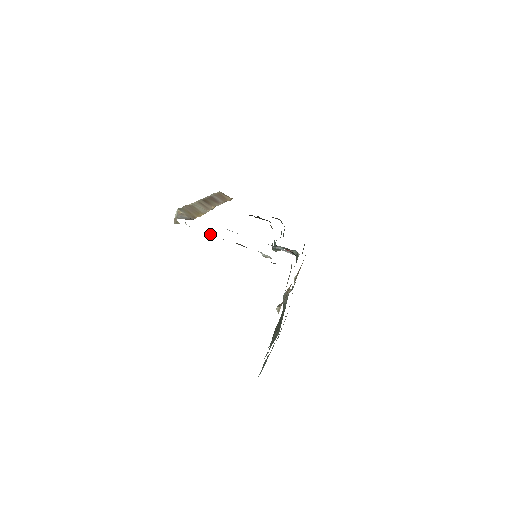
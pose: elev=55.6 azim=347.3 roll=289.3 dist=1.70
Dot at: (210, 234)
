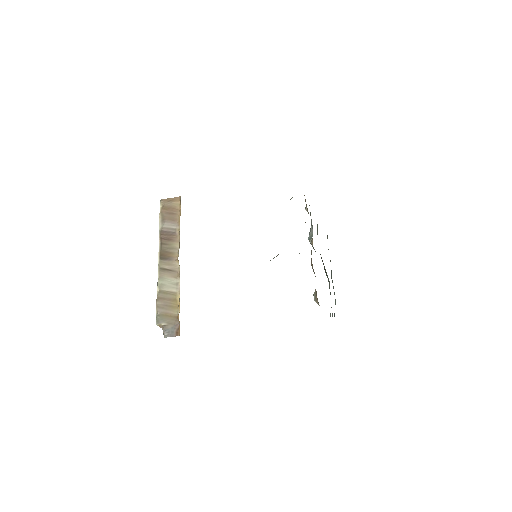
Dot at: occluded
